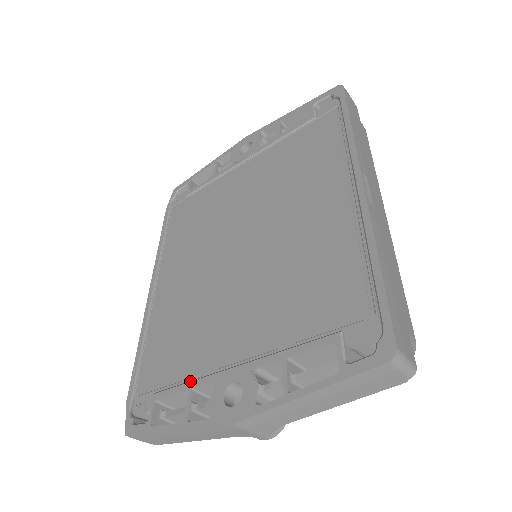
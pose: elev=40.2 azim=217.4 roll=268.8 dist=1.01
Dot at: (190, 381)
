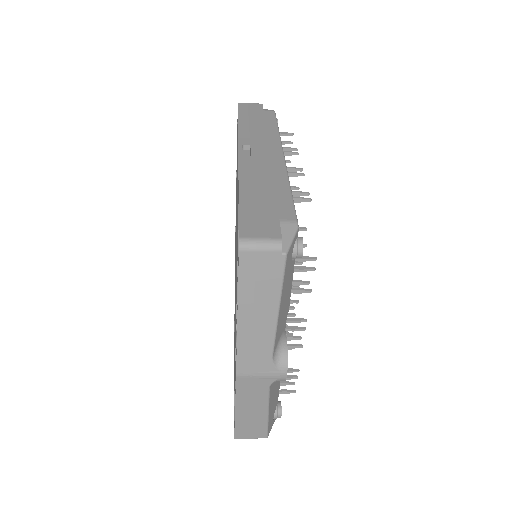
Dot at: occluded
